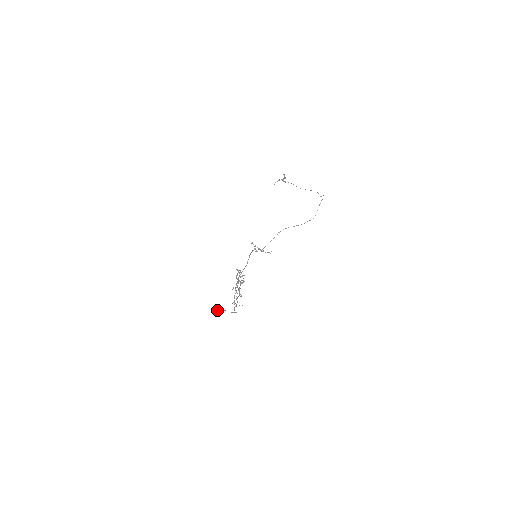
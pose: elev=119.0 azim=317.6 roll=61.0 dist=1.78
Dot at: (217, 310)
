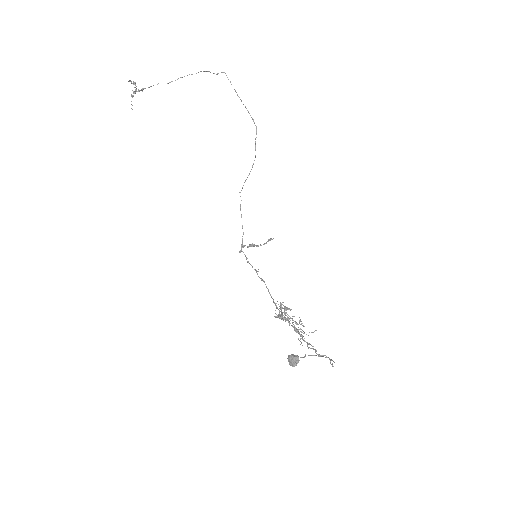
Dot at: (296, 364)
